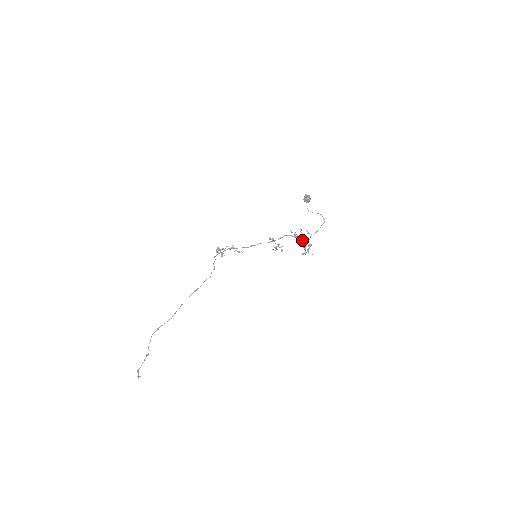
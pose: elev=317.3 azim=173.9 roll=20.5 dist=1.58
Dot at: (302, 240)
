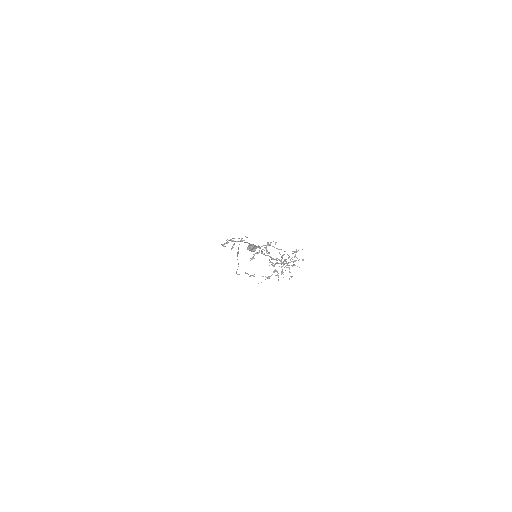
Dot at: (281, 264)
